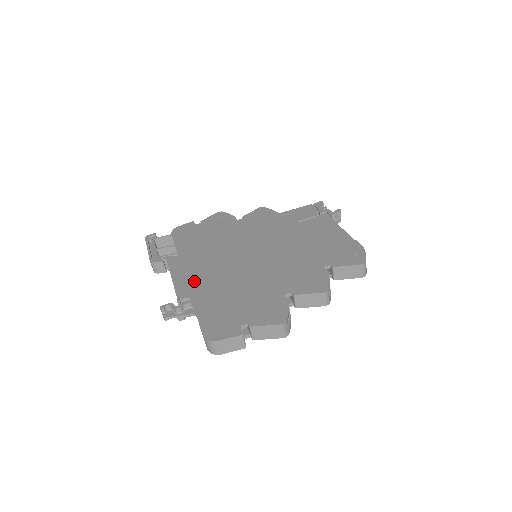
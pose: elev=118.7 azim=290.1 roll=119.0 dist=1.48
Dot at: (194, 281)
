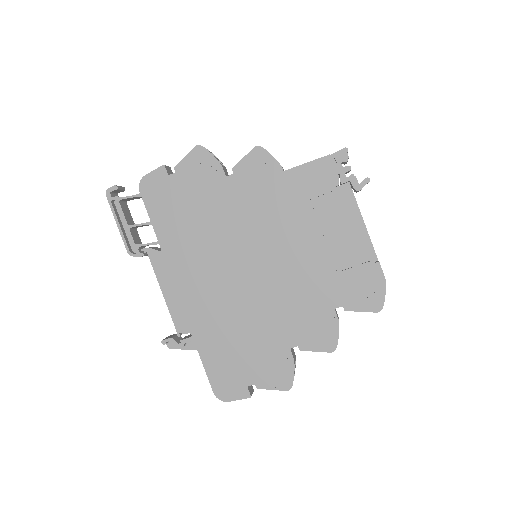
Dot at: (190, 306)
